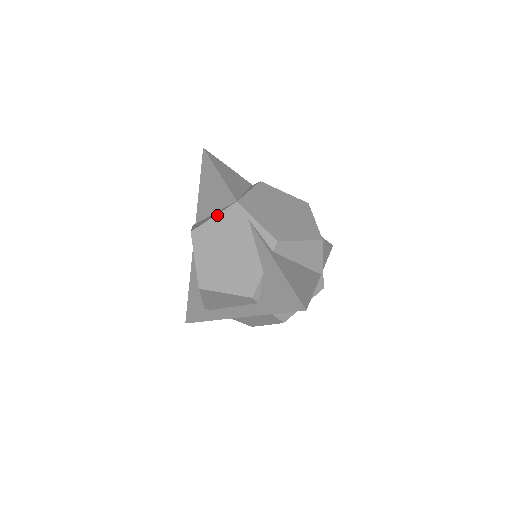
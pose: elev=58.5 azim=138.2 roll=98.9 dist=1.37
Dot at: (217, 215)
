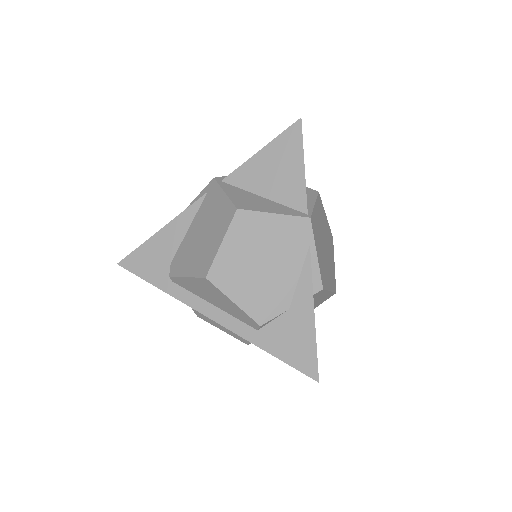
Dot at: (280, 215)
